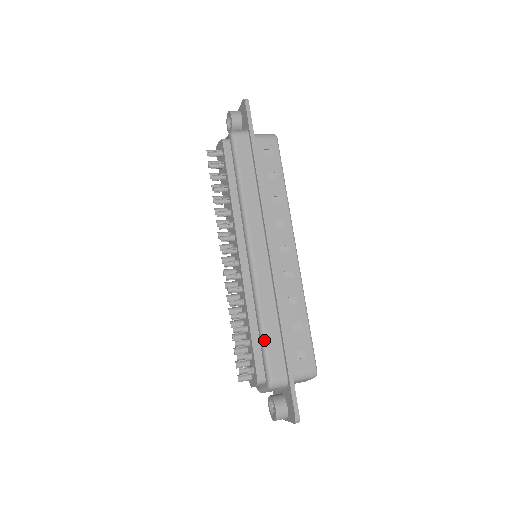
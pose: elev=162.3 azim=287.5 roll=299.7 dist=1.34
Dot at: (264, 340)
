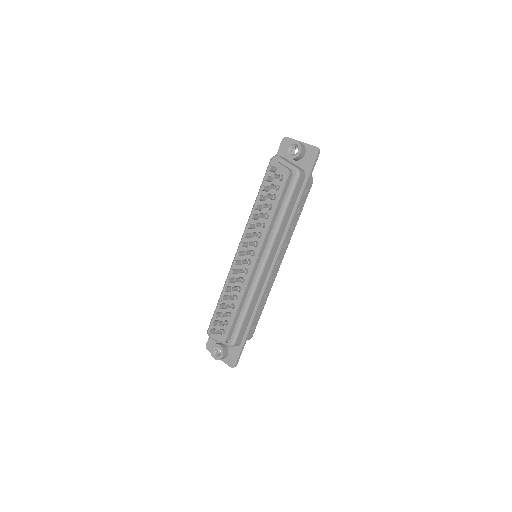
Dot at: (243, 320)
